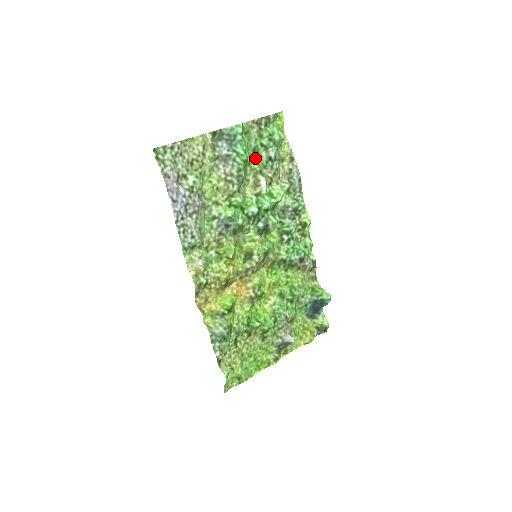
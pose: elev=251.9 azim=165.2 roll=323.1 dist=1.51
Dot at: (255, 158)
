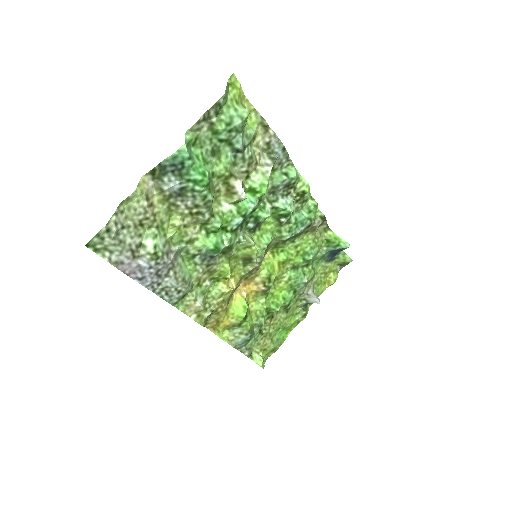
Dot at: (218, 161)
